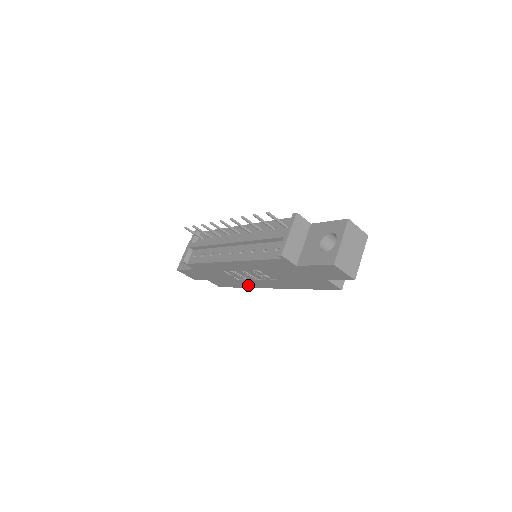
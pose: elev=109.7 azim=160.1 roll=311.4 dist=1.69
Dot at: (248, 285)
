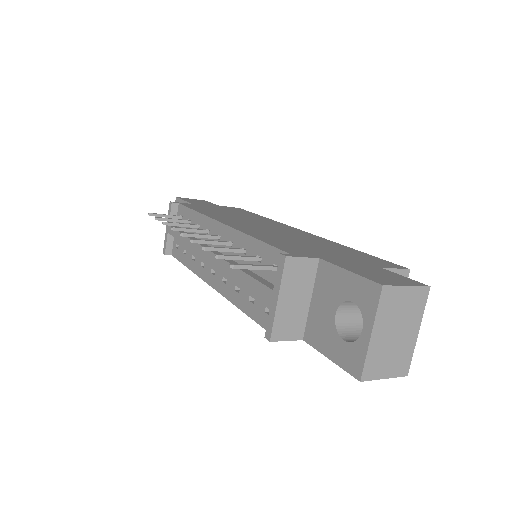
Dot at: occluded
